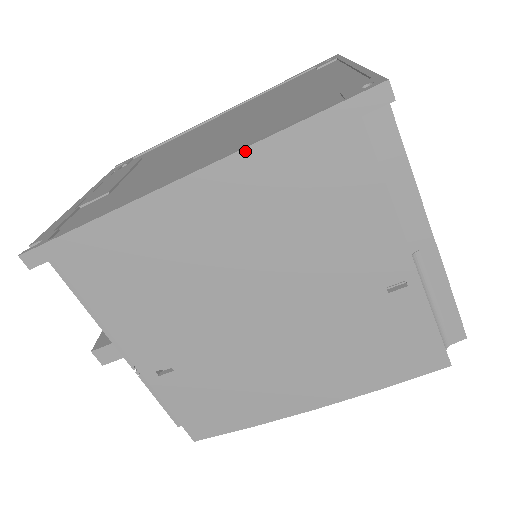
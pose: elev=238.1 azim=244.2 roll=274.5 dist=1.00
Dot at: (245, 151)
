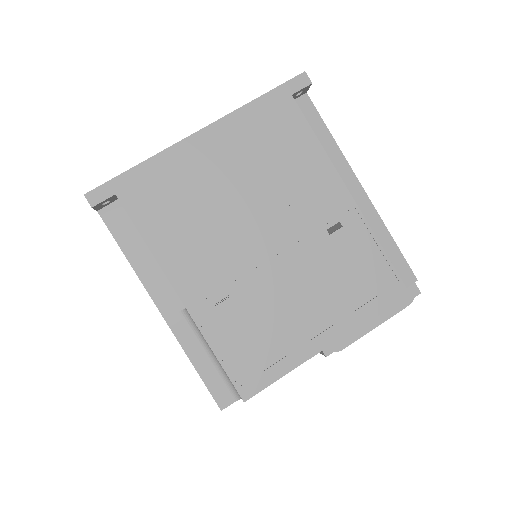
Dot at: occluded
